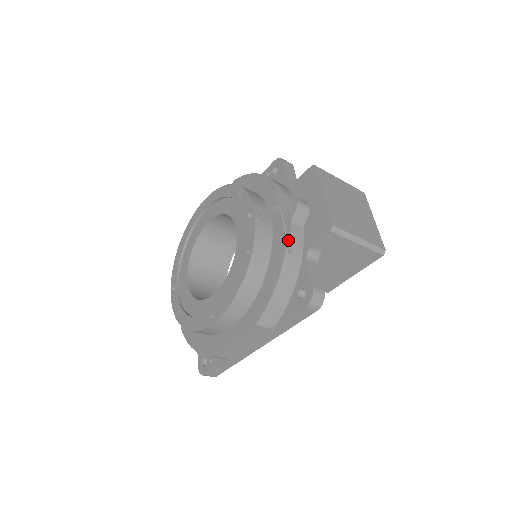
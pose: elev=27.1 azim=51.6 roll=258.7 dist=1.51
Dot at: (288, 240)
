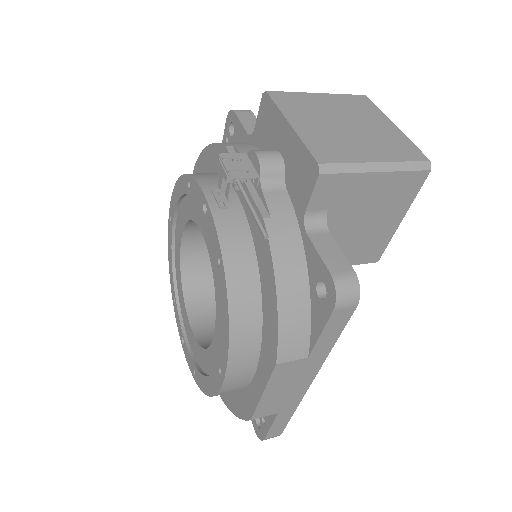
Dot at: (259, 220)
